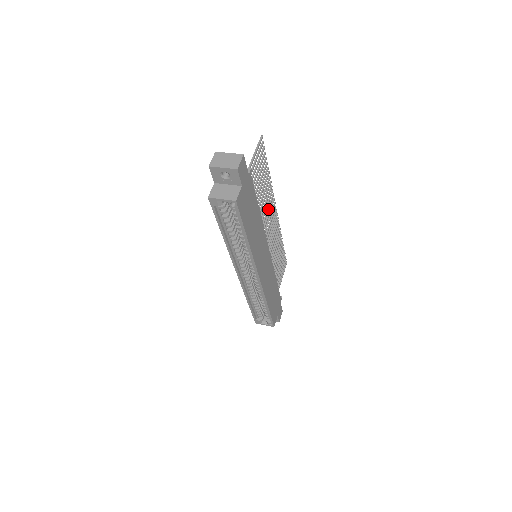
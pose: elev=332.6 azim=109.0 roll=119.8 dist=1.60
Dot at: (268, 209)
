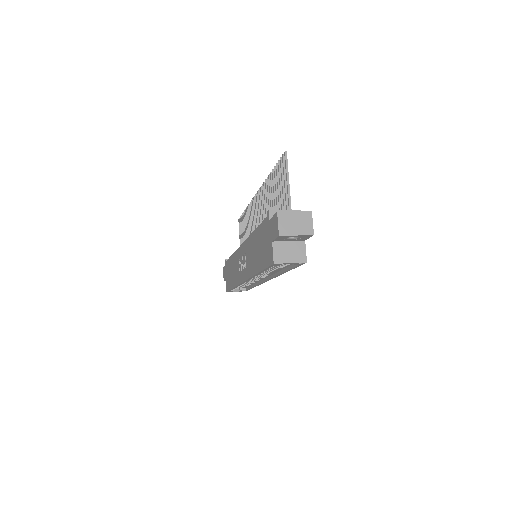
Dot at: occluded
